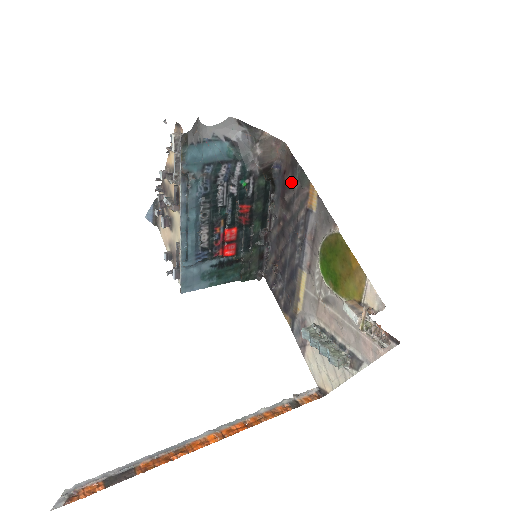
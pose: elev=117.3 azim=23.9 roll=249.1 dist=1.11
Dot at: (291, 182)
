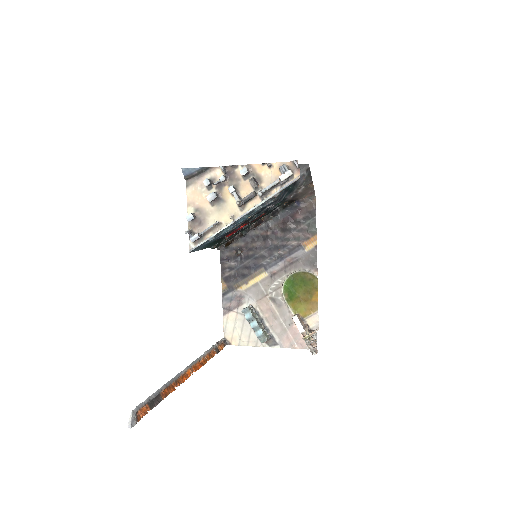
Dot at: (301, 220)
